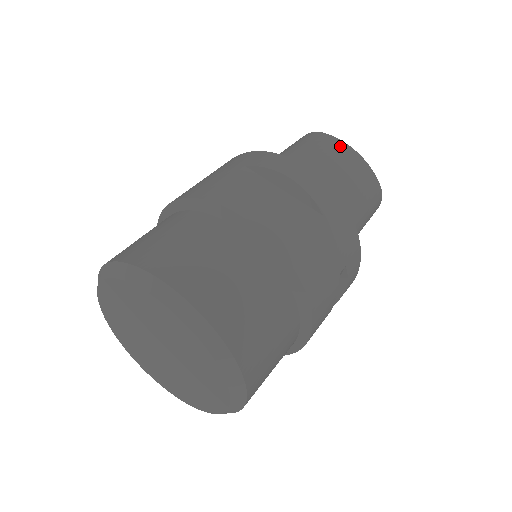
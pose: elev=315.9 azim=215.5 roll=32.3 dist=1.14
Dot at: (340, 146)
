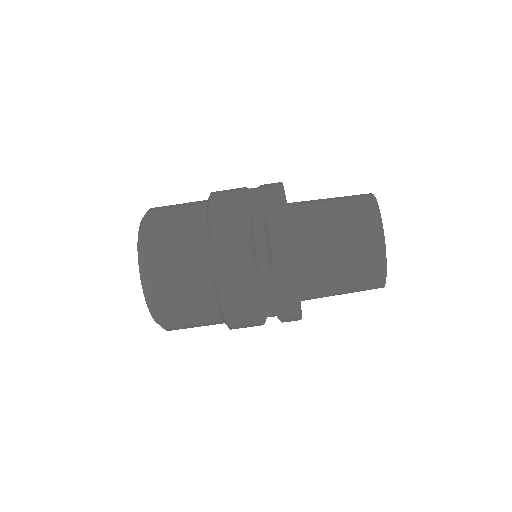
Dot at: (375, 231)
